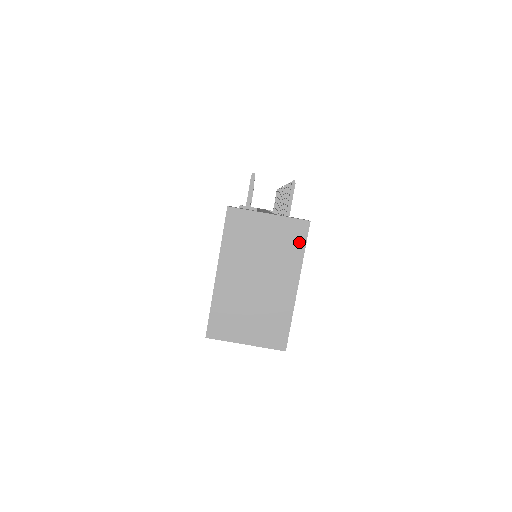
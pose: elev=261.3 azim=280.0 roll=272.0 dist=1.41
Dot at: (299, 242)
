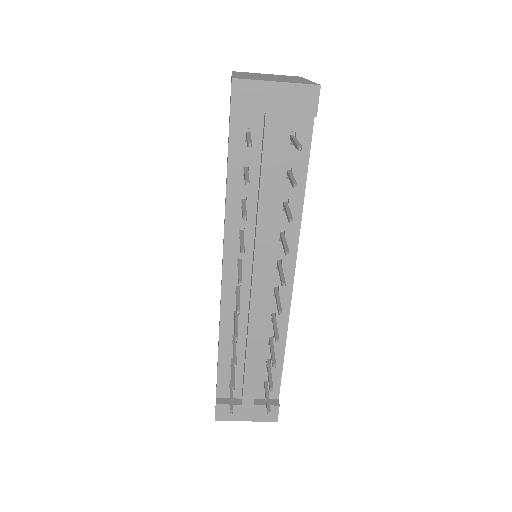
Dot at: occluded
